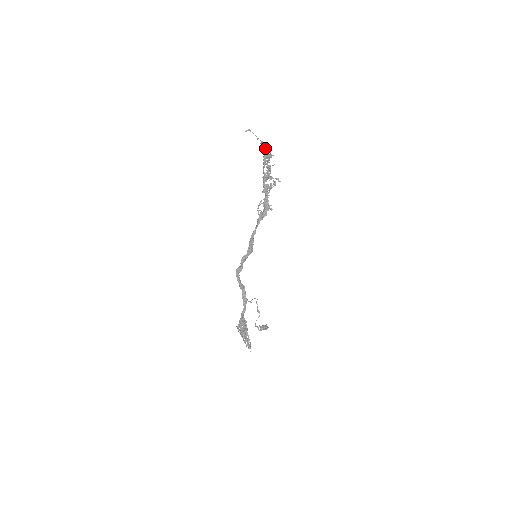
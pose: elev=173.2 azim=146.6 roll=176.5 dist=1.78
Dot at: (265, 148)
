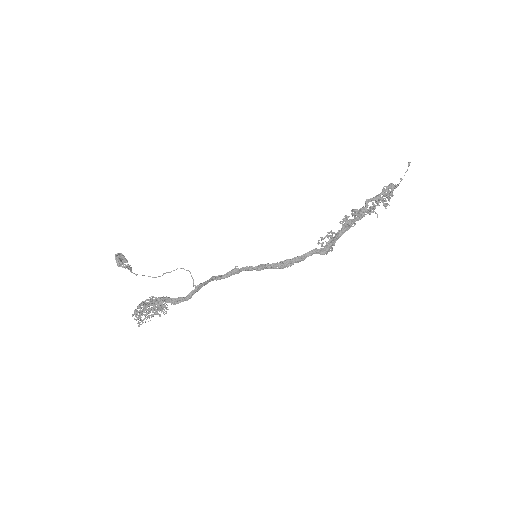
Dot at: (390, 188)
